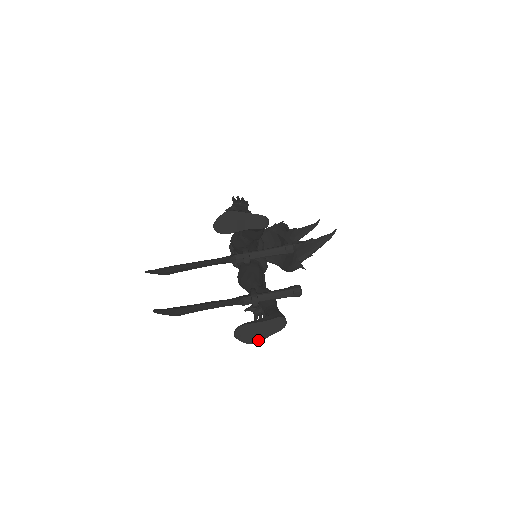
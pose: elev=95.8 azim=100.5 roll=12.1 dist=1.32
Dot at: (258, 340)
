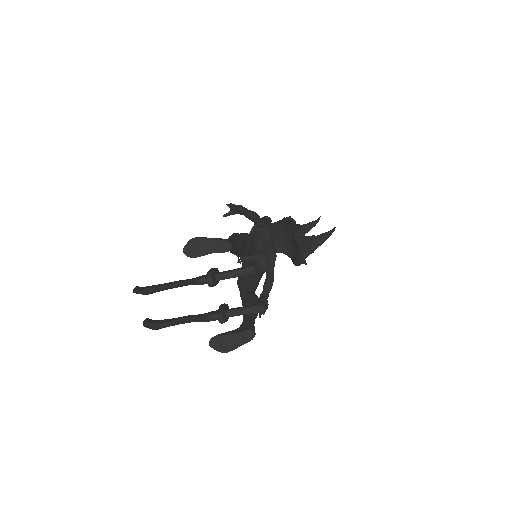
Dot at: (230, 350)
